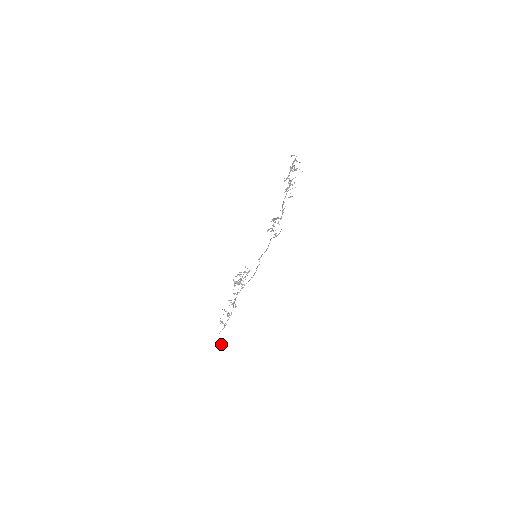
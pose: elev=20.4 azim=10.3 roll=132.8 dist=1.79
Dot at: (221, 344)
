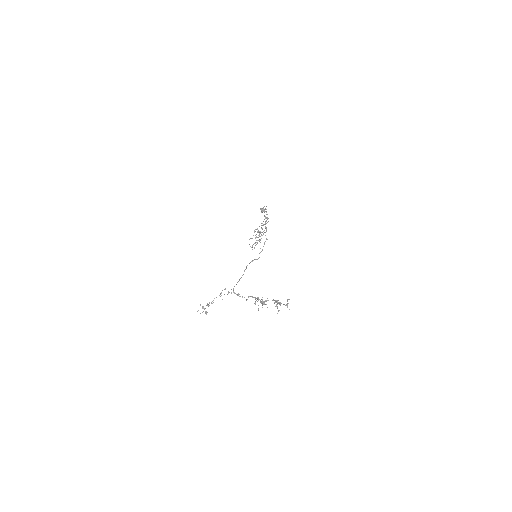
Dot at: (261, 210)
